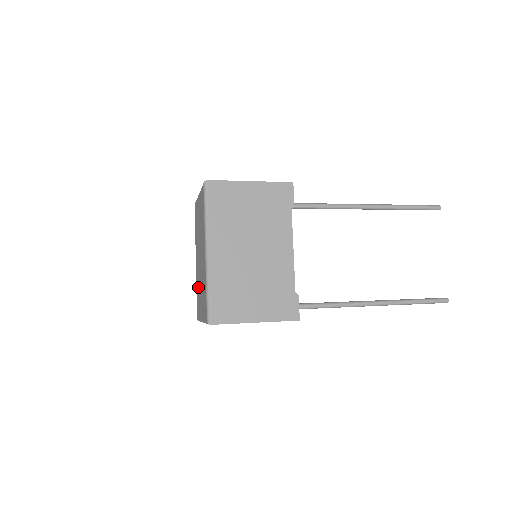
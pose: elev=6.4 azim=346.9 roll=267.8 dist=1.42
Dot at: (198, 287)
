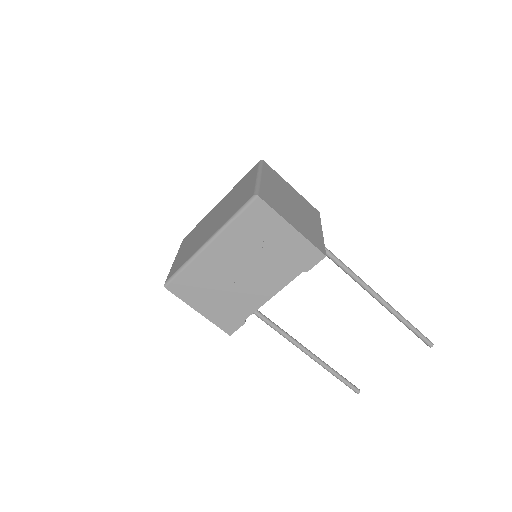
Dot at: (198, 229)
